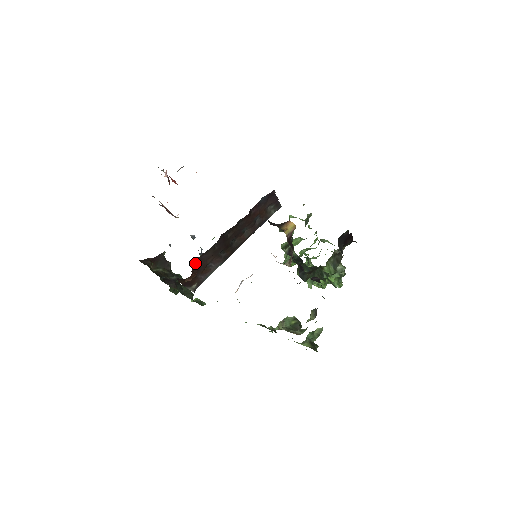
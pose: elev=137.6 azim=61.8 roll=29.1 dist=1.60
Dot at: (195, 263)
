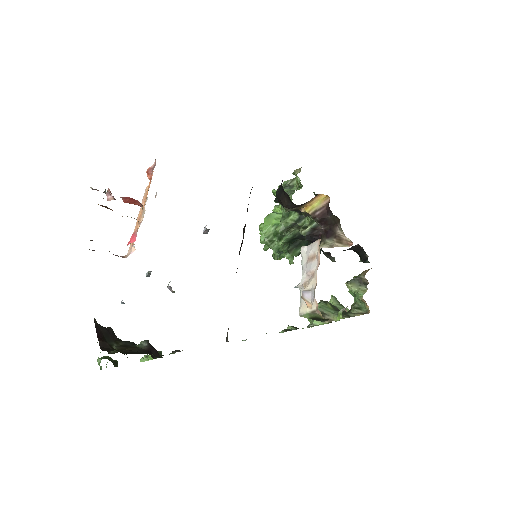
Dot at: occluded
